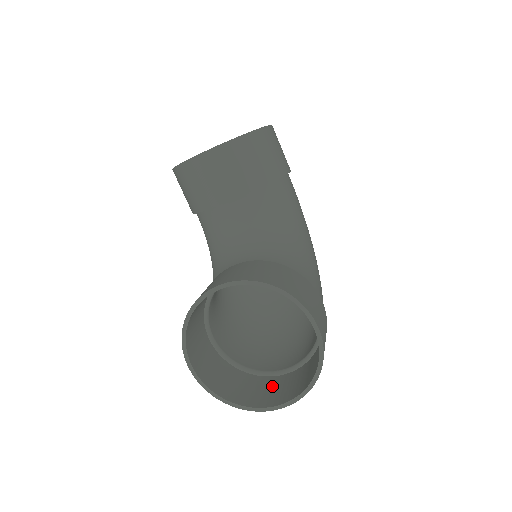
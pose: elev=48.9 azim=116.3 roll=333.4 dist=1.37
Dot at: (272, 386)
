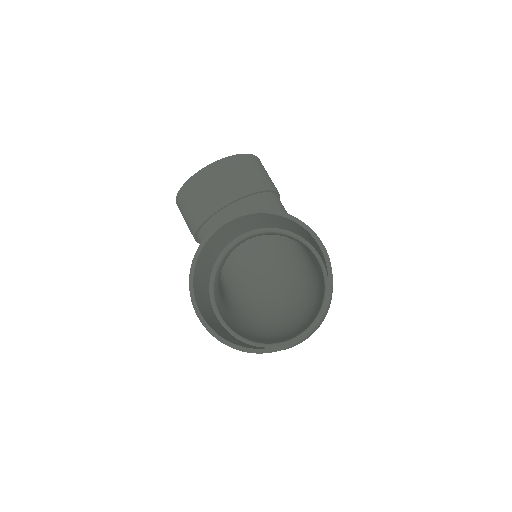
Dot at: occluded
